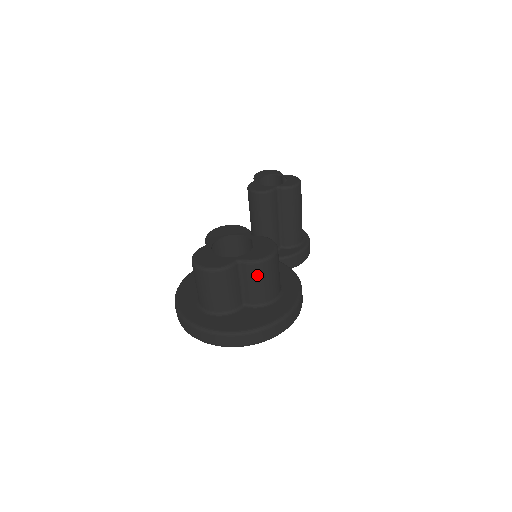
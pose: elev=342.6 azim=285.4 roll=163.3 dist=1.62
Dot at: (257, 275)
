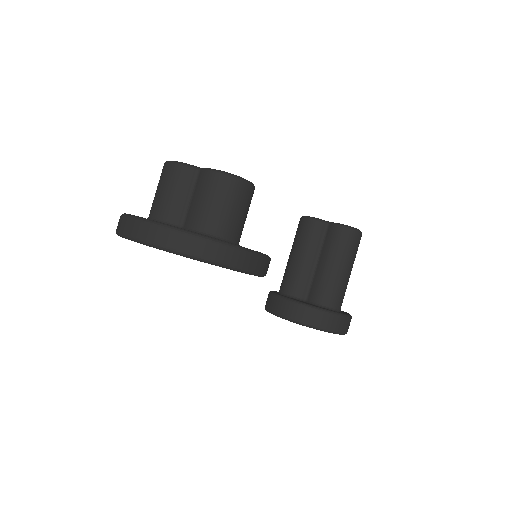
Dot at: (206, 187)
